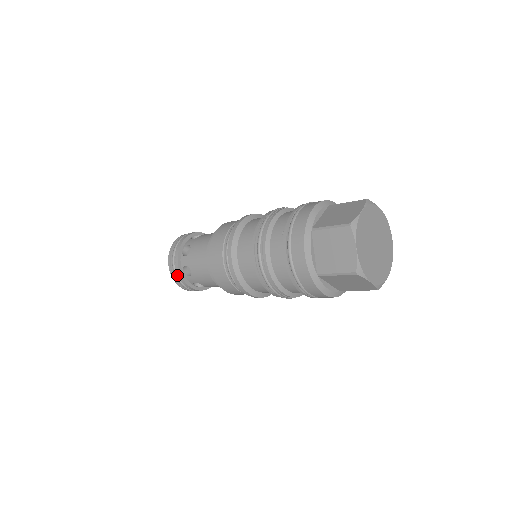
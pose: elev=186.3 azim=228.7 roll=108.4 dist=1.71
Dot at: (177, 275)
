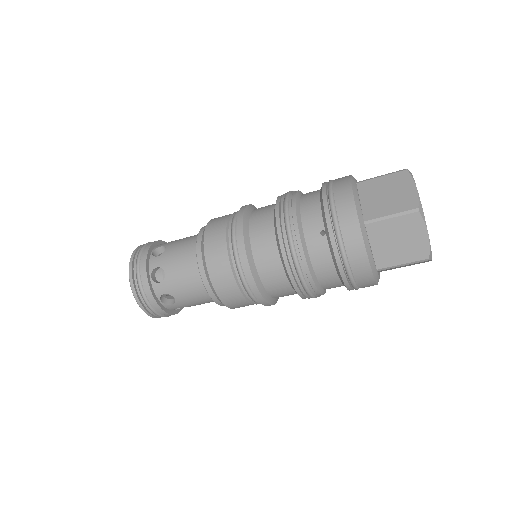
Dot at: (153, 308)
